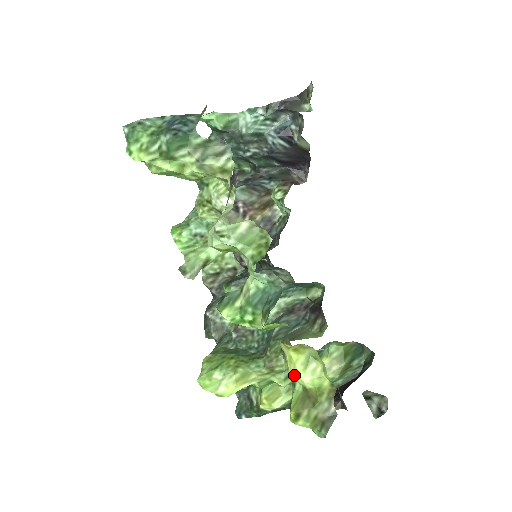
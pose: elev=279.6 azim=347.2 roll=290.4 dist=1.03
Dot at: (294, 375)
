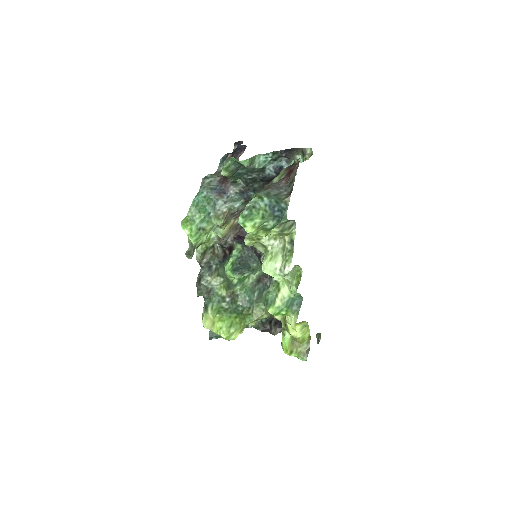
Dot at: (293, 334)
